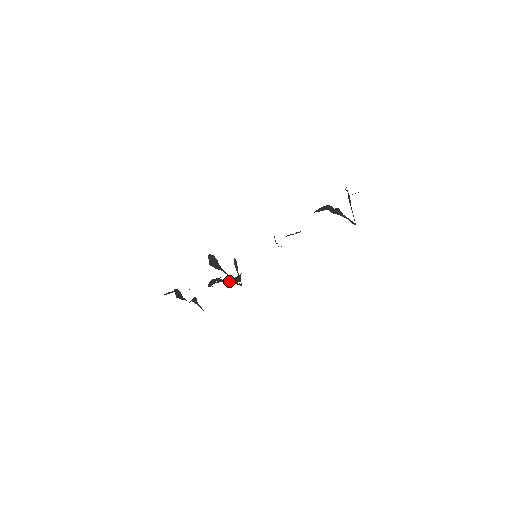
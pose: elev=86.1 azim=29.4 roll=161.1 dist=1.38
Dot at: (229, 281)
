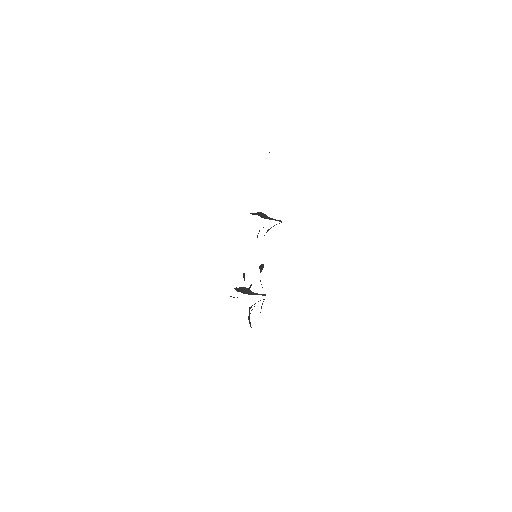
Dot at: occluded
